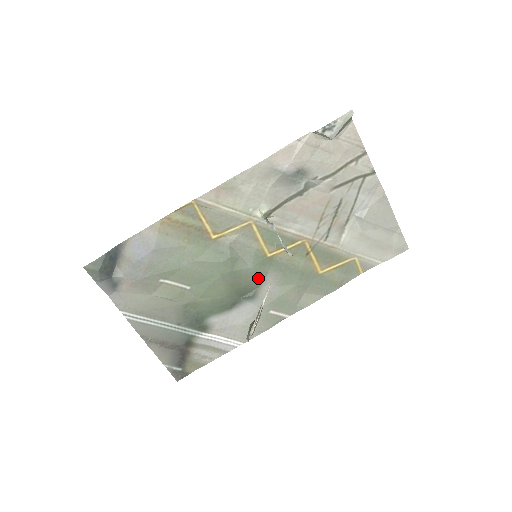
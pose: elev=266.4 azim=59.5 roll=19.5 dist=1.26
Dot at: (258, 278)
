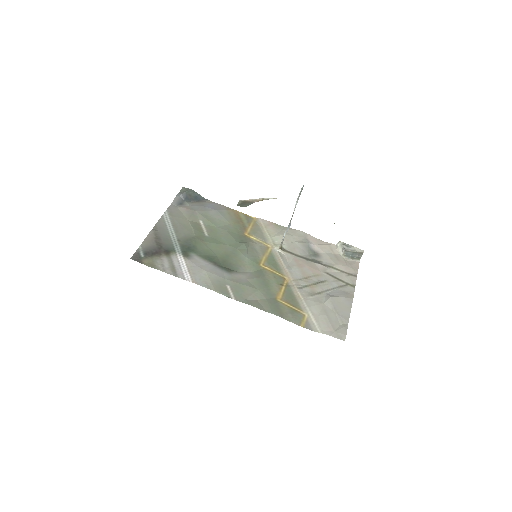
Dot at: (243, 267)
